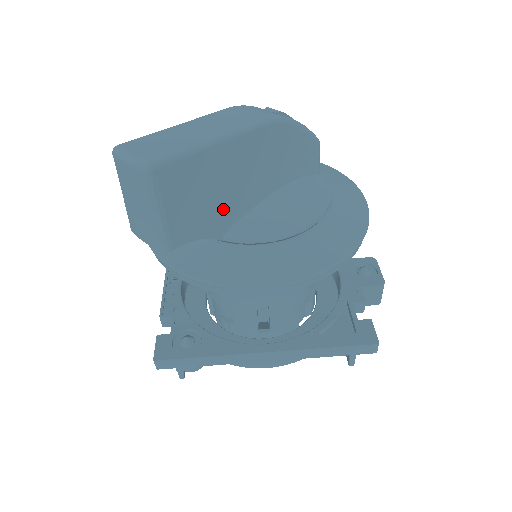
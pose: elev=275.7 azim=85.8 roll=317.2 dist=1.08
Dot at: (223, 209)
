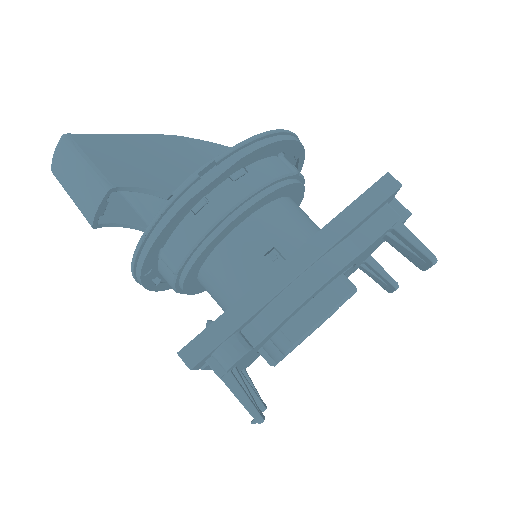
Dot at: (158, 174)
